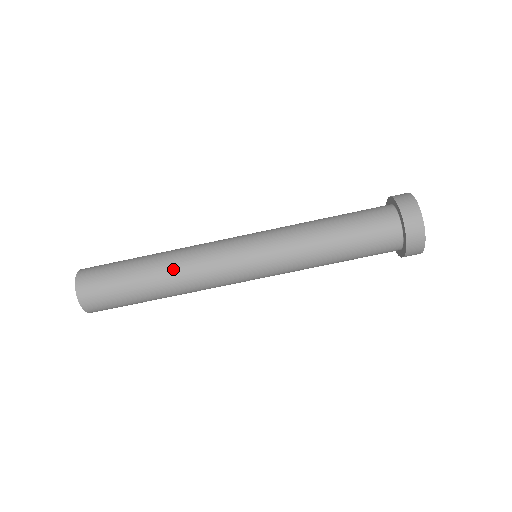
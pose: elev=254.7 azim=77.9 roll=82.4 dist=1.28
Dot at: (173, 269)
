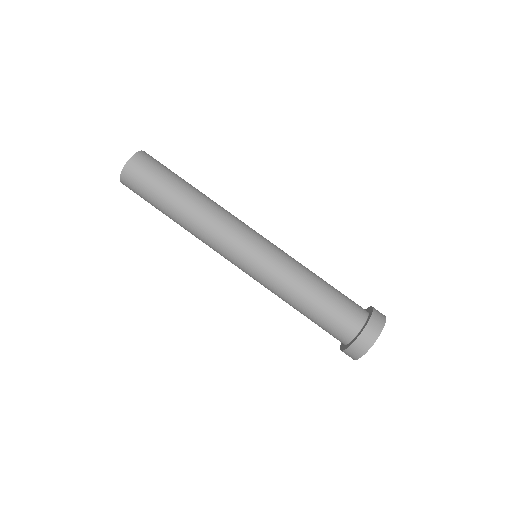
Dot at: (201, 208)
